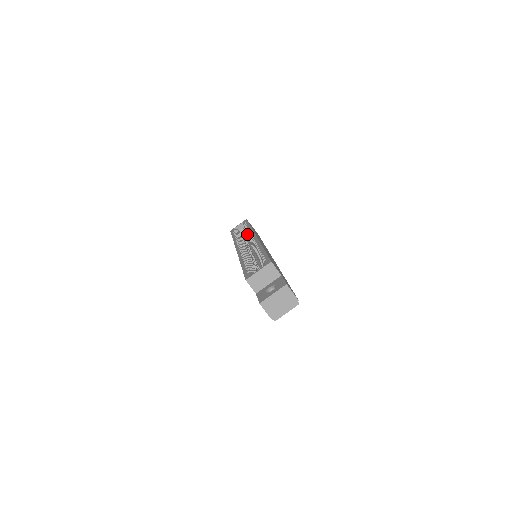
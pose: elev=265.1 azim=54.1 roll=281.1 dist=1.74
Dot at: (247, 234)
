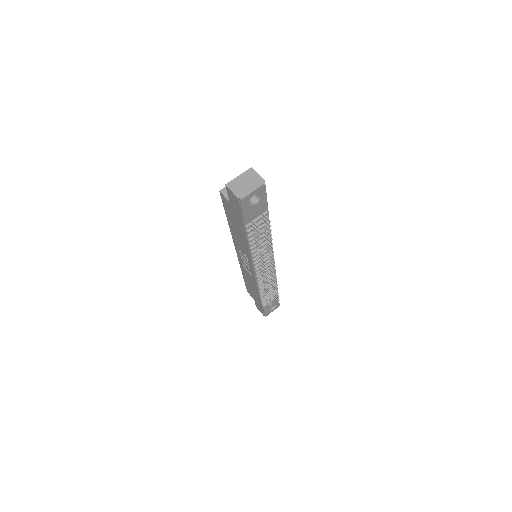
Dot at: occluded
